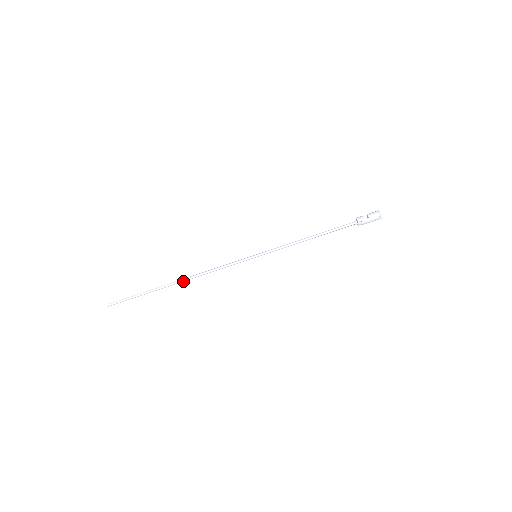
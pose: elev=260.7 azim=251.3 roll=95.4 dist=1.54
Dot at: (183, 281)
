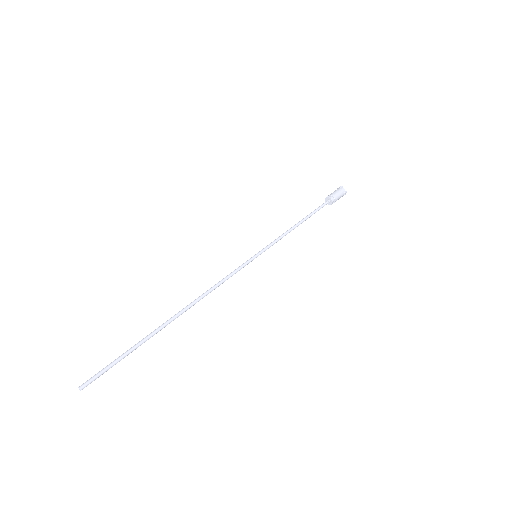
Dot at: (183, 310)
